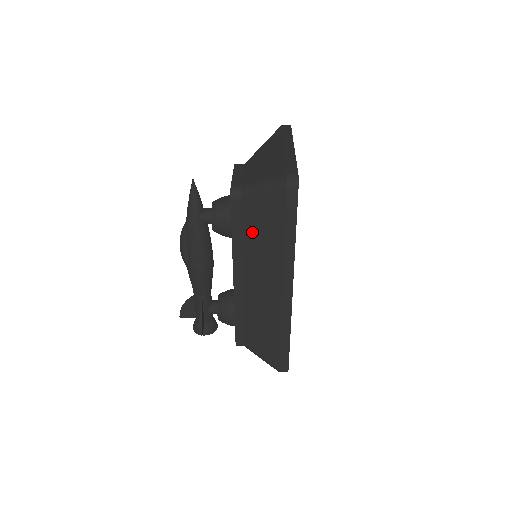
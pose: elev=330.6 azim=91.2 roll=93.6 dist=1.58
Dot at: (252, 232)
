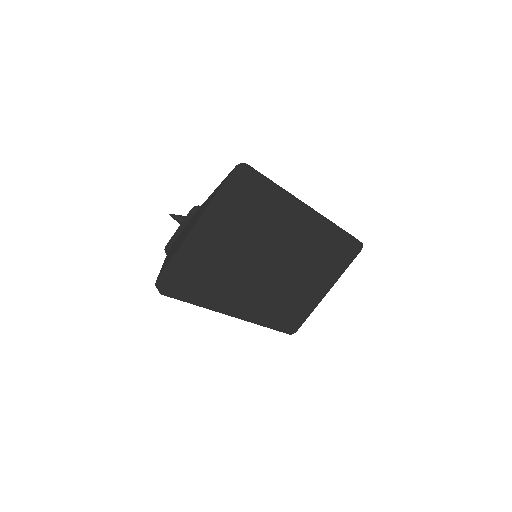
Dot at: occluded
